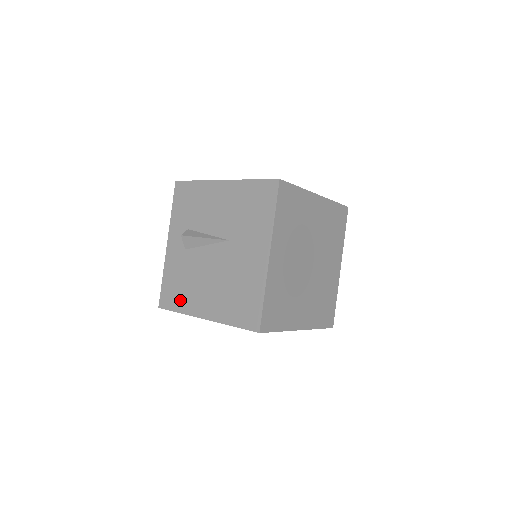
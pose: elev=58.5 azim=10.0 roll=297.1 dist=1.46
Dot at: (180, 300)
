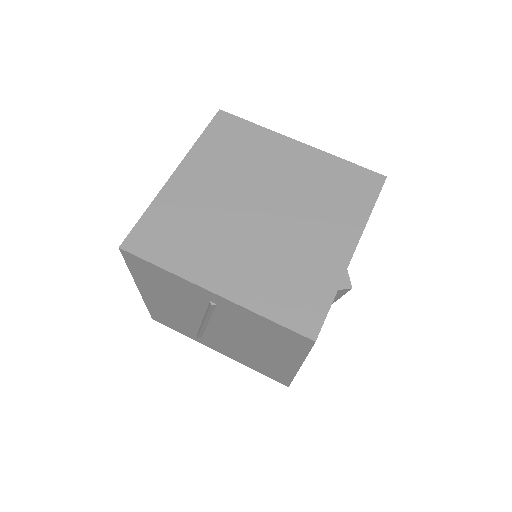
Dot at: occluded
